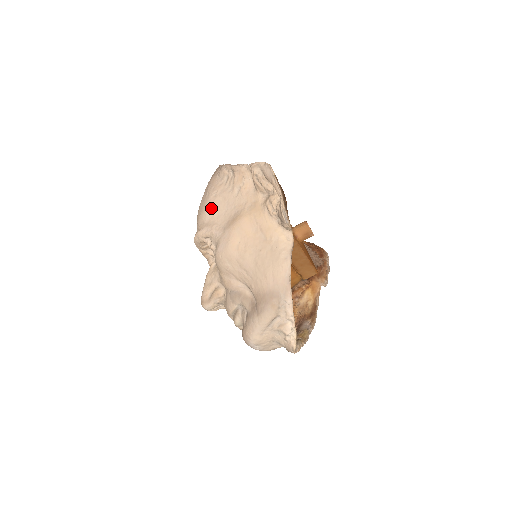
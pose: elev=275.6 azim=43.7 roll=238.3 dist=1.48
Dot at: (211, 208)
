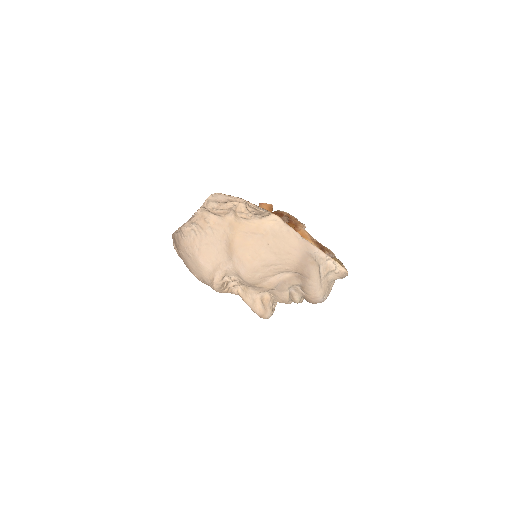
Dot at: (205, 259)
